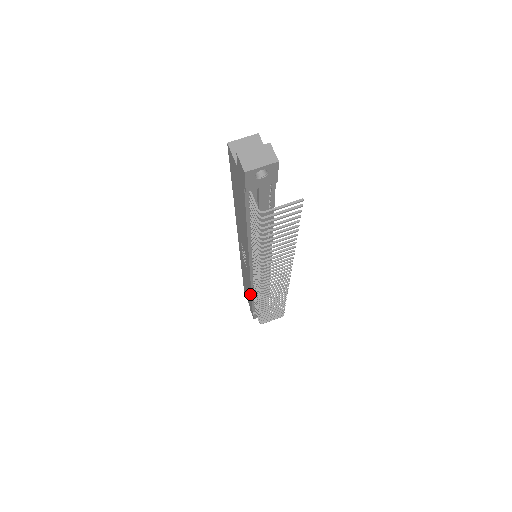
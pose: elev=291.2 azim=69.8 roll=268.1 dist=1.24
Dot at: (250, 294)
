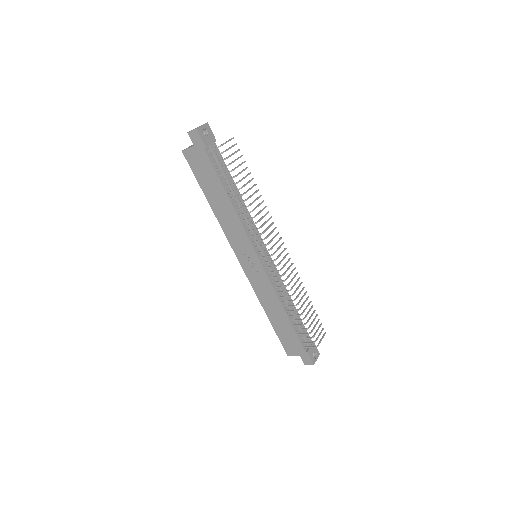
Dot at: (284, 315)
